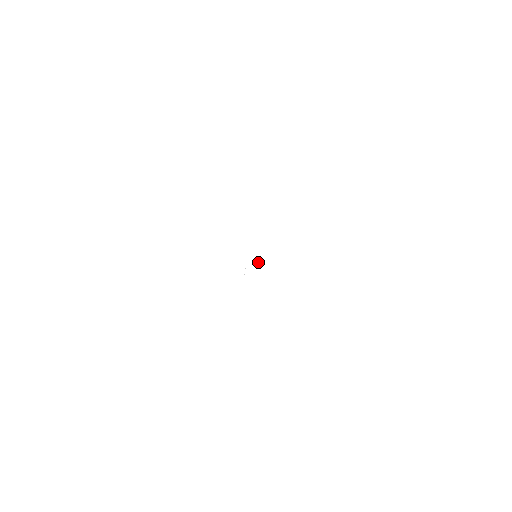
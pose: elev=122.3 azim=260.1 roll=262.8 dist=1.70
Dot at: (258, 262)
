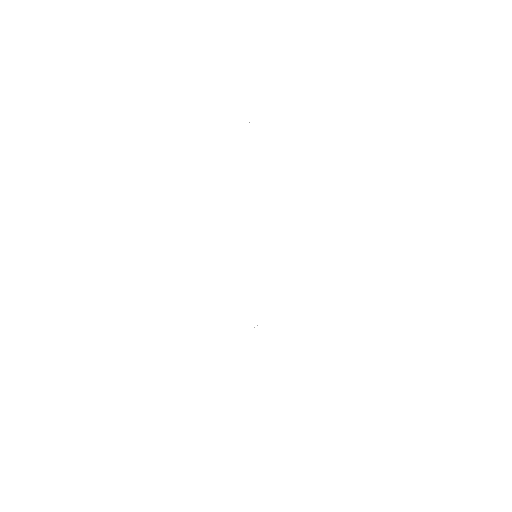
Dot at: (254, 327)
